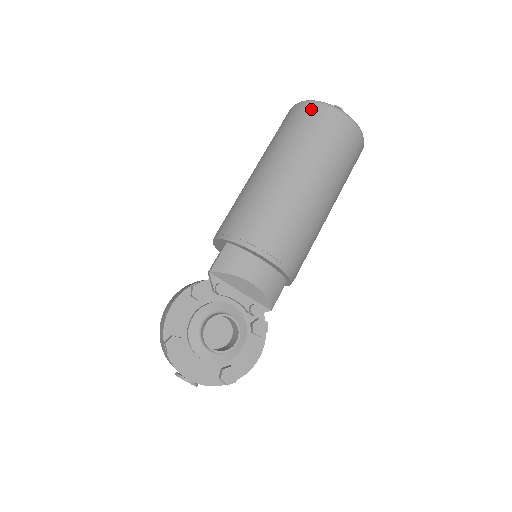
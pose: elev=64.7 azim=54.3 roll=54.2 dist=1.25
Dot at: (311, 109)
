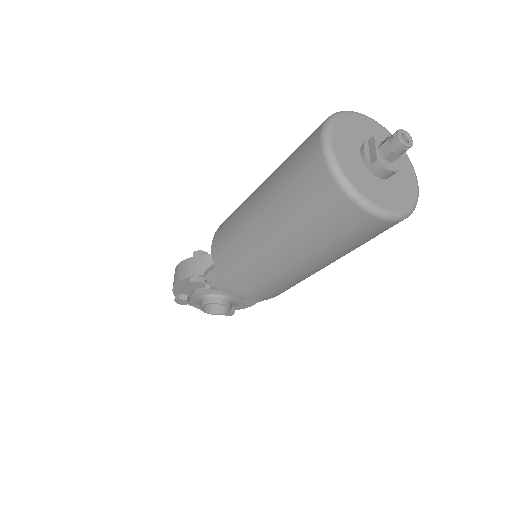
Dot at: (328, 192)
